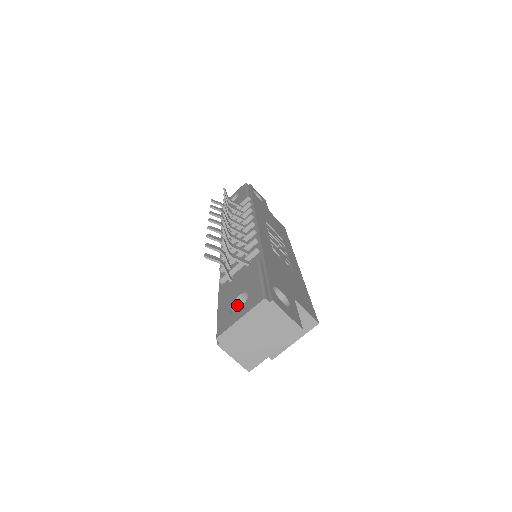
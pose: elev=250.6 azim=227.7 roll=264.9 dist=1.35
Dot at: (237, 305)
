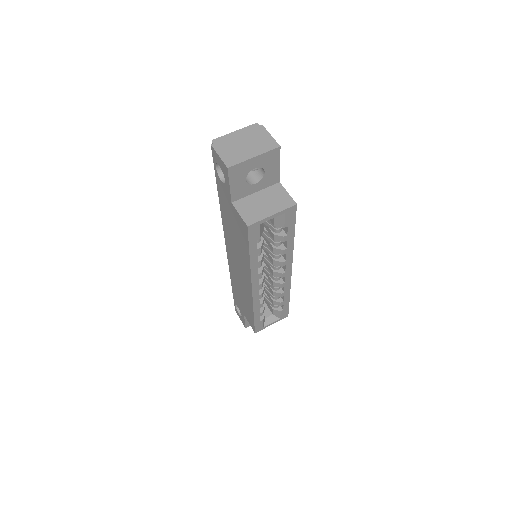
Dot at: occluded
